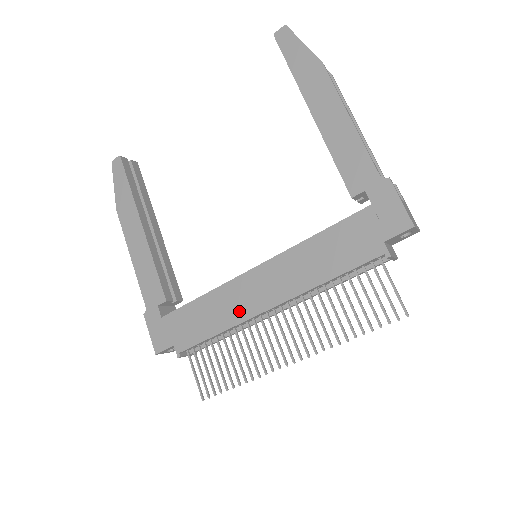
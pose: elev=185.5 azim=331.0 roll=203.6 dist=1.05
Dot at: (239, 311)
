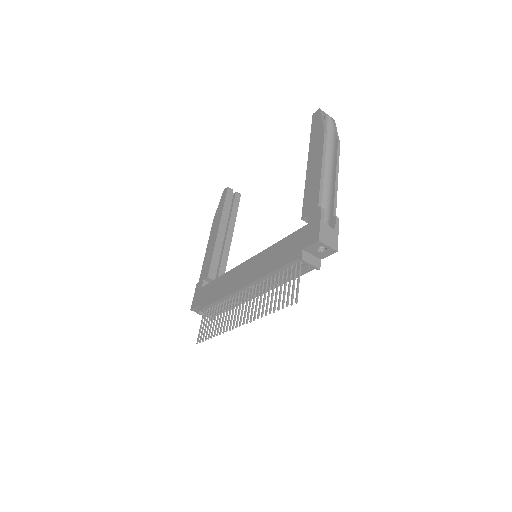
Dot at: (230, 287)
